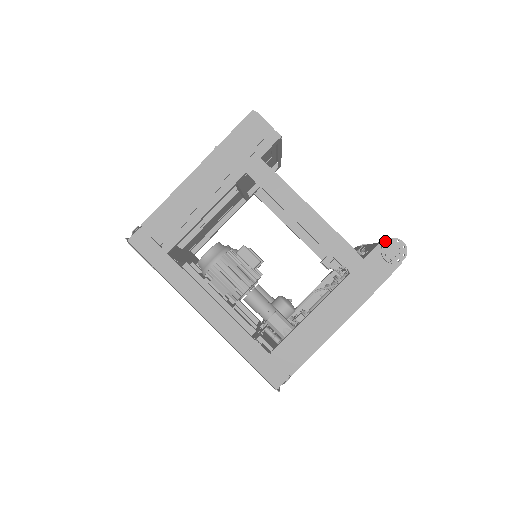
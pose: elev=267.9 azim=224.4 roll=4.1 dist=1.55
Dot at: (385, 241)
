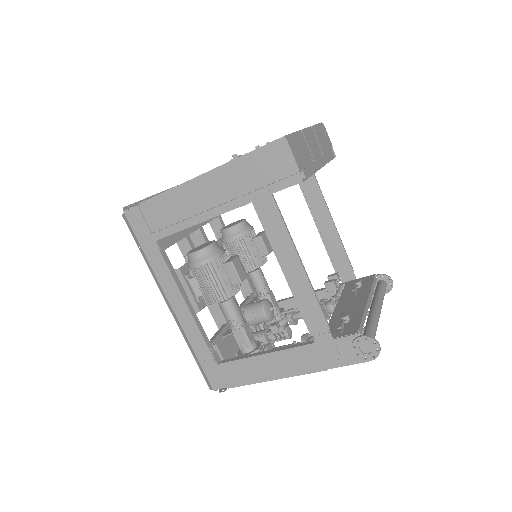
Dot at: (361, 336)
